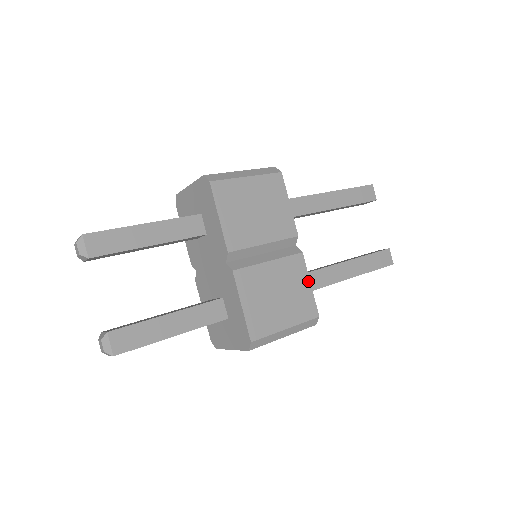
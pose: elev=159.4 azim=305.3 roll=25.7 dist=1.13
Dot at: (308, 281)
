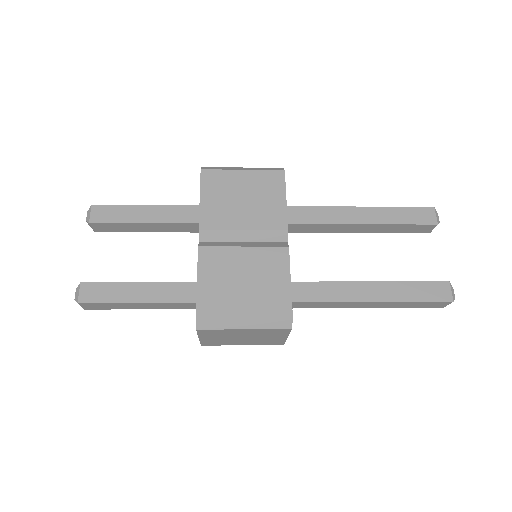
Dot at: (288, 276)
